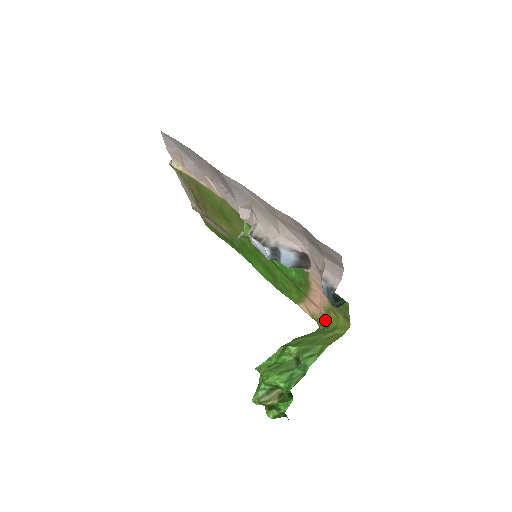
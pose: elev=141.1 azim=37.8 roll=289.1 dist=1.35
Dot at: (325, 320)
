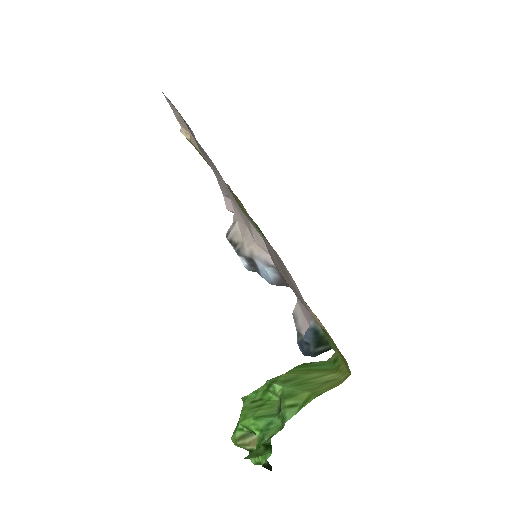
Dot at: occluded
